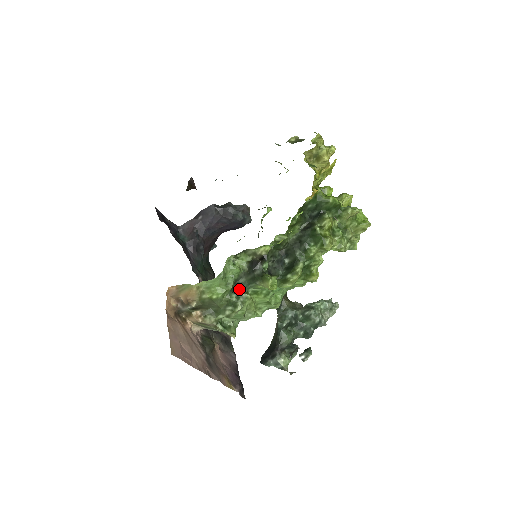
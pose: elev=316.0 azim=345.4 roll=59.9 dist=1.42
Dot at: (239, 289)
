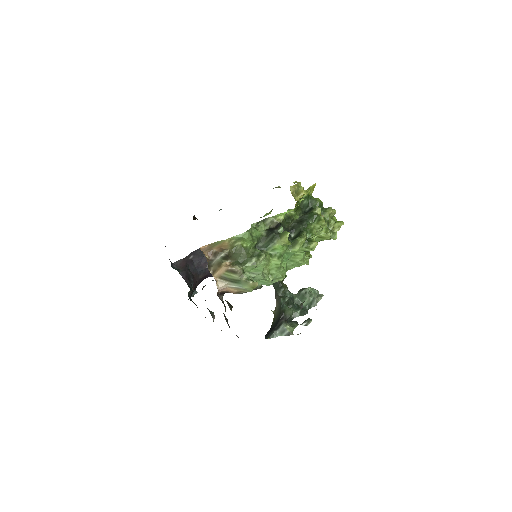
Dot at: occluded
